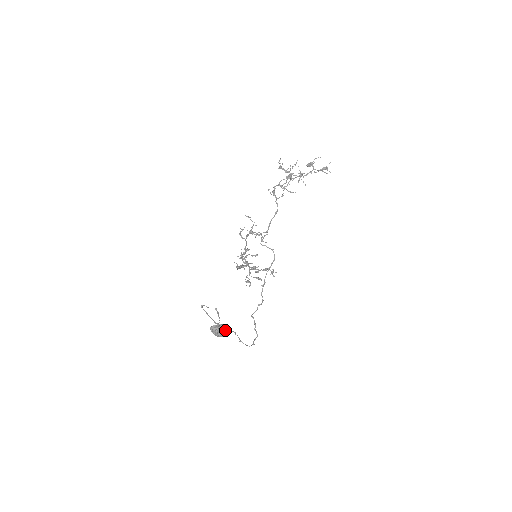
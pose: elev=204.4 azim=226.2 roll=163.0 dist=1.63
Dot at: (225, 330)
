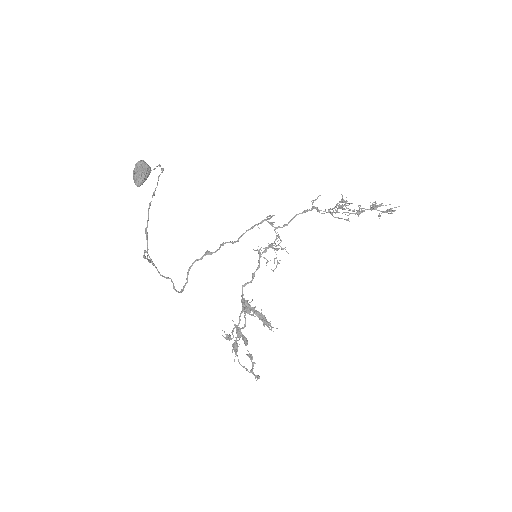
Dot at: (147, 175)
